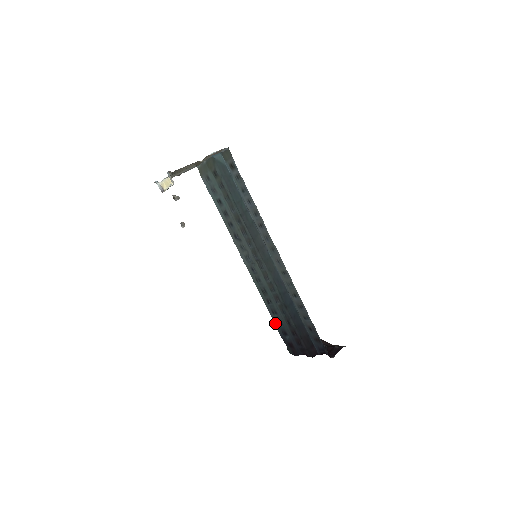
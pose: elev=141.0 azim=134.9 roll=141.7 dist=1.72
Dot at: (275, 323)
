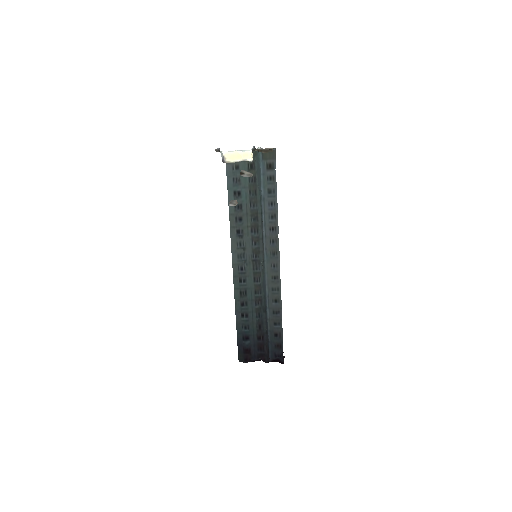
Dot at: (237, 327)
